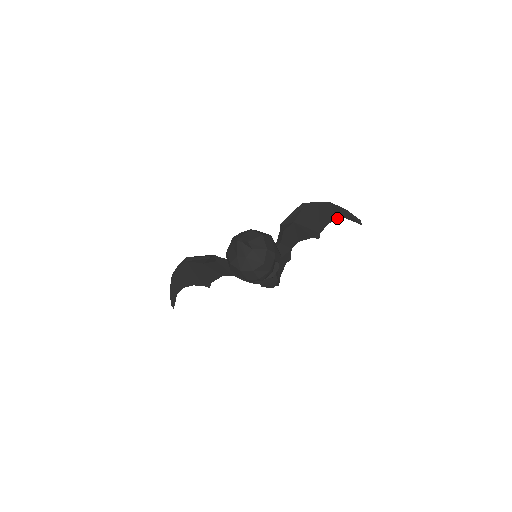
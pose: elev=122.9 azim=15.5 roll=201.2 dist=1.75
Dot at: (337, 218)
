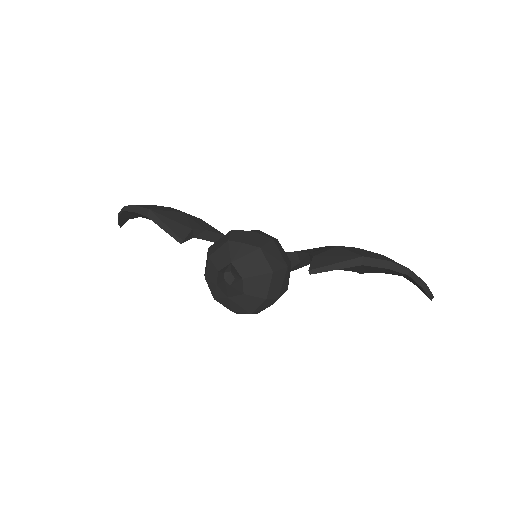
Dot at: (404, 277)
